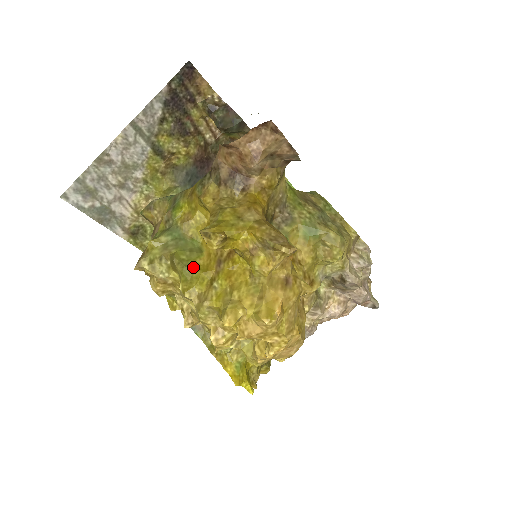
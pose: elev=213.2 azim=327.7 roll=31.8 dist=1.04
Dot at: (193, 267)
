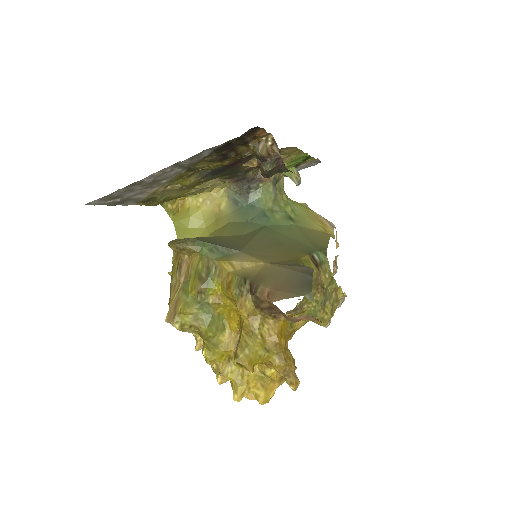
Dot at: (217, 344)
